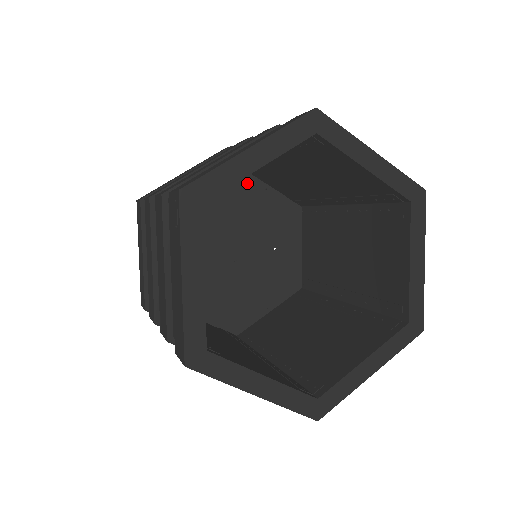
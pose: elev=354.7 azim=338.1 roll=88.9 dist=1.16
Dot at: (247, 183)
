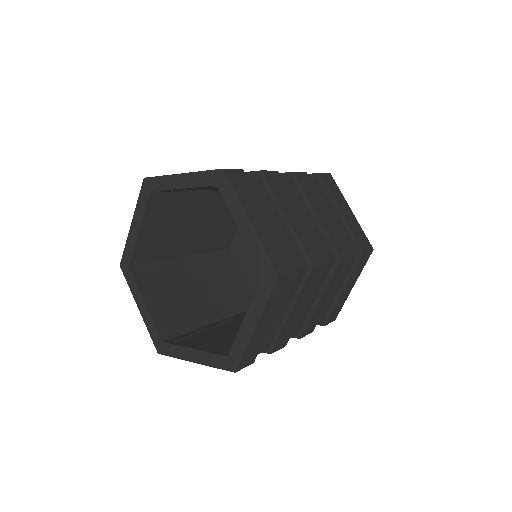
Dot at: occluded
